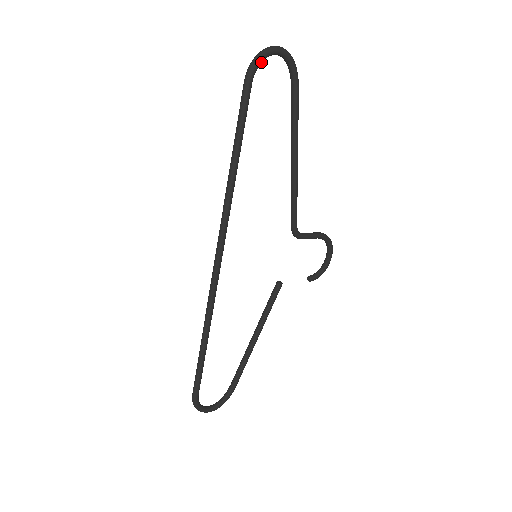
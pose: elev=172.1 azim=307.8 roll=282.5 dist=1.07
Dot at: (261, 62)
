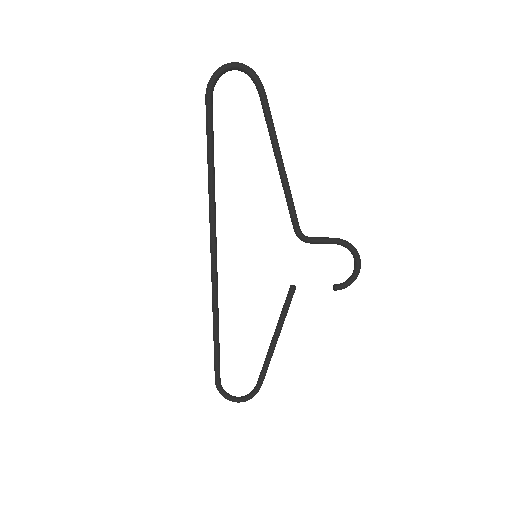
Dot at: (216, 79)
